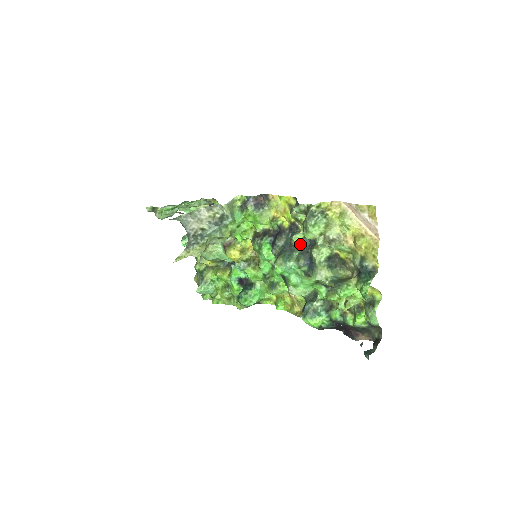
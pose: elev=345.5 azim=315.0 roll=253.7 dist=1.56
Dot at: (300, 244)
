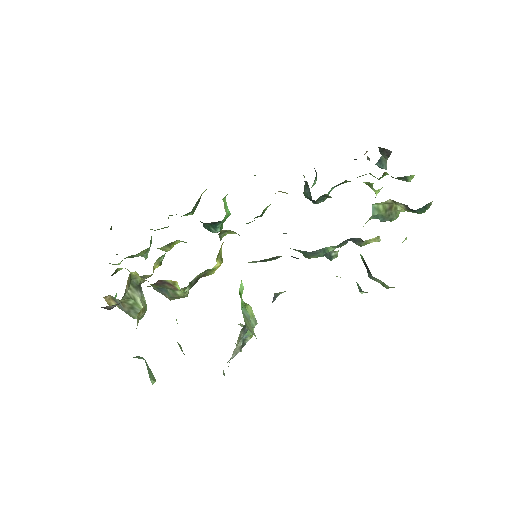
Dot at: occluded
